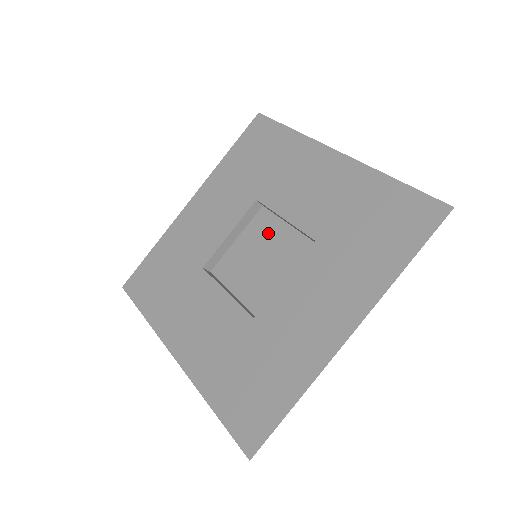
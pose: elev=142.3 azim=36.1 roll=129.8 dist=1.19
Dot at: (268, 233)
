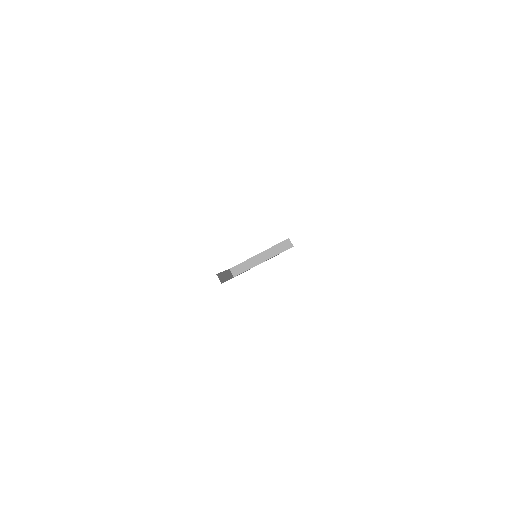
Dot at: occluded
